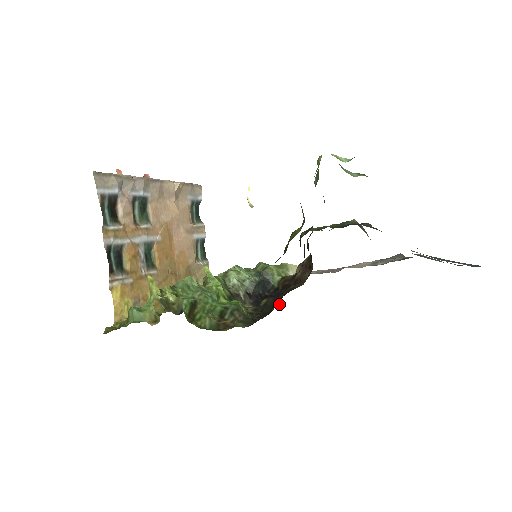
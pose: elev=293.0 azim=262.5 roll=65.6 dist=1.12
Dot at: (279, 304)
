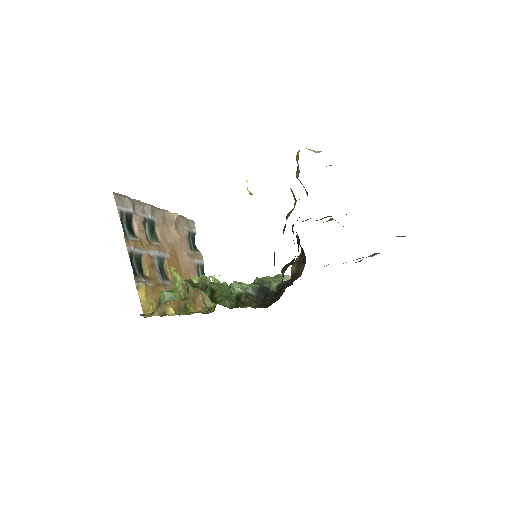
Dot at: occluded
